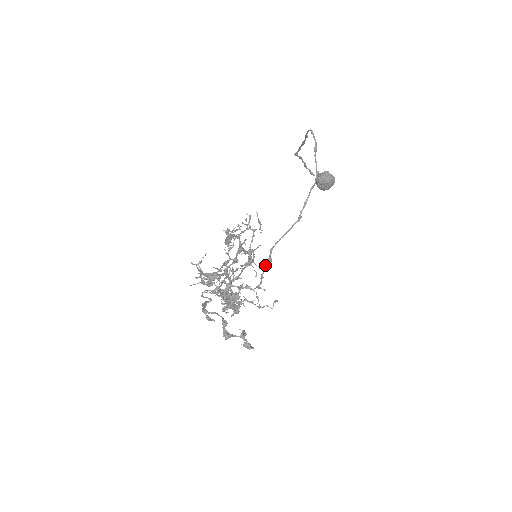
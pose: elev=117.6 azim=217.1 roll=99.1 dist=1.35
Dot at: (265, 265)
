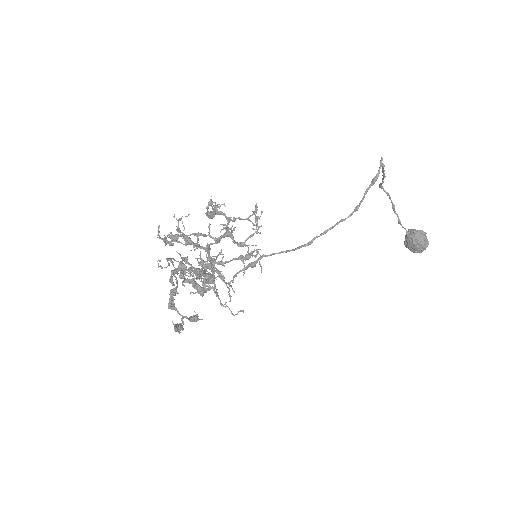
Dot at: occluded
